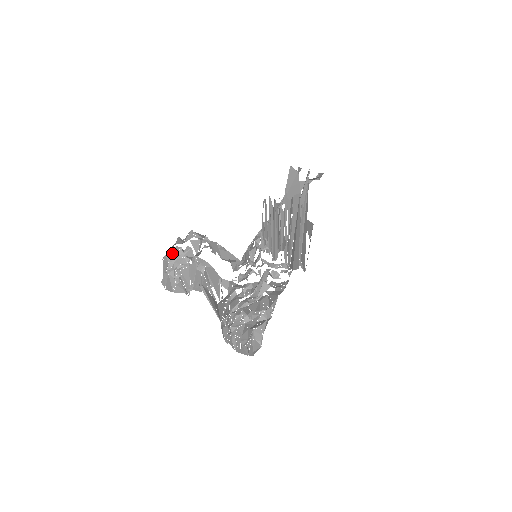
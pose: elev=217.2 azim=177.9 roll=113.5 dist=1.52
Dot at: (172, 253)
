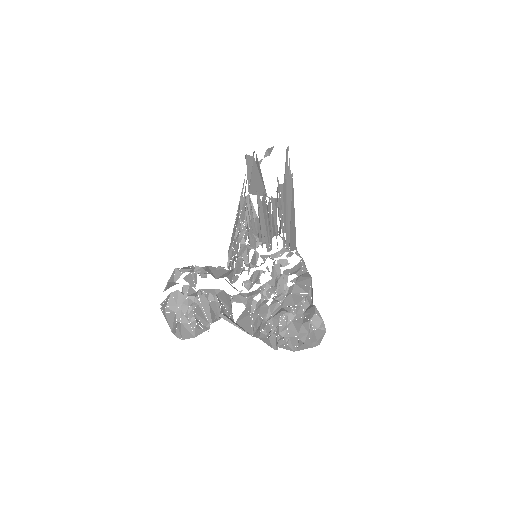
Dot at: (172, 301)
